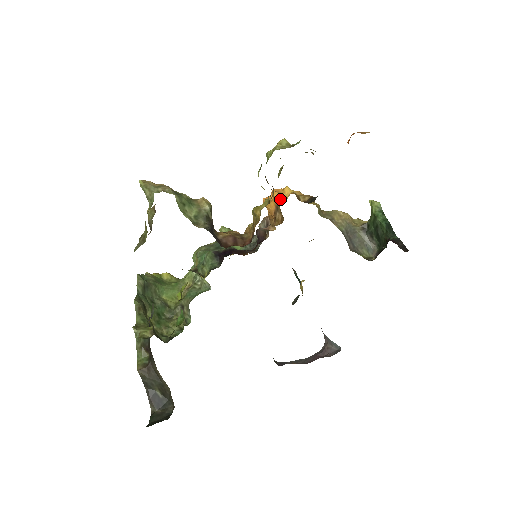
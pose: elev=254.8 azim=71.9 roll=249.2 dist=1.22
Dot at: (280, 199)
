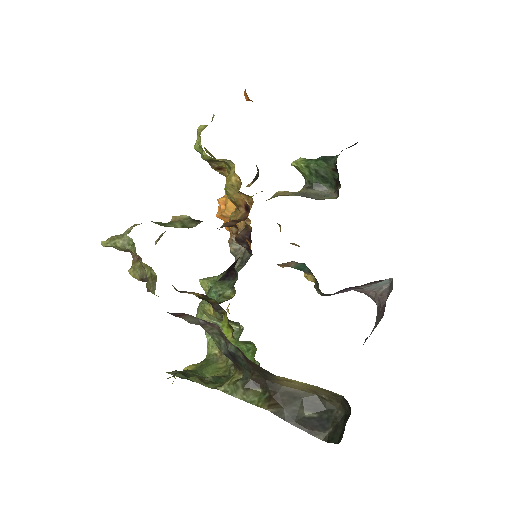
Dot at: occluded
